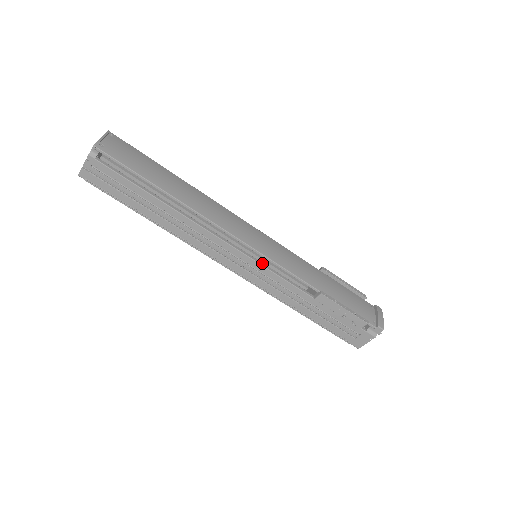
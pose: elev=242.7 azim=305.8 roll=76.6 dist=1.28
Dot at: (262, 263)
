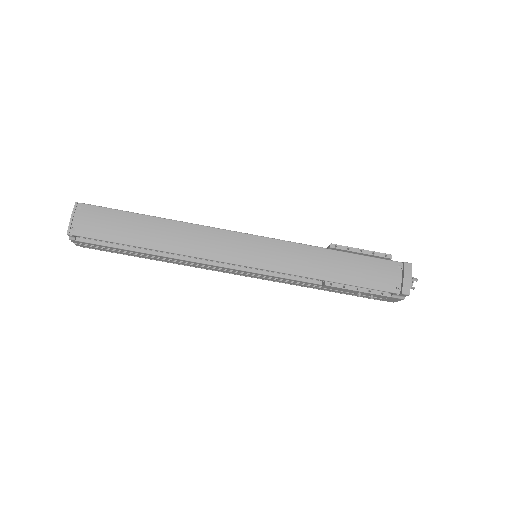
Dot at: (258, 271)
